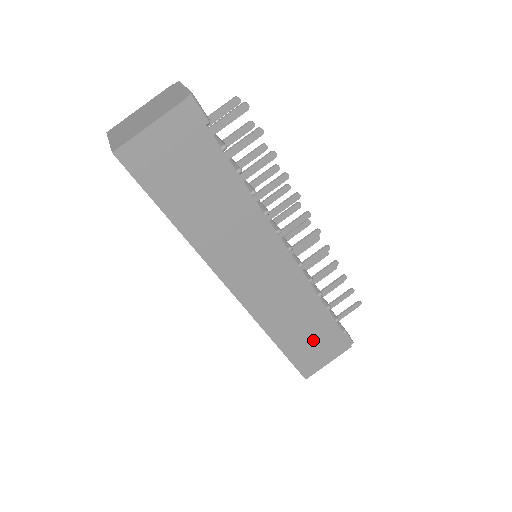
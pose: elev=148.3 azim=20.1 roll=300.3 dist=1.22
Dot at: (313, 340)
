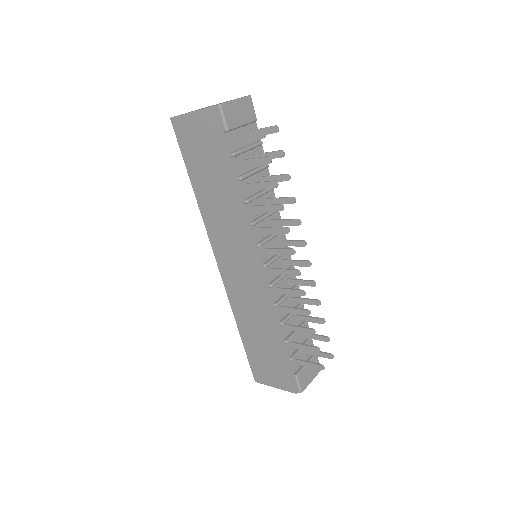
Dot at: (266, 355)
